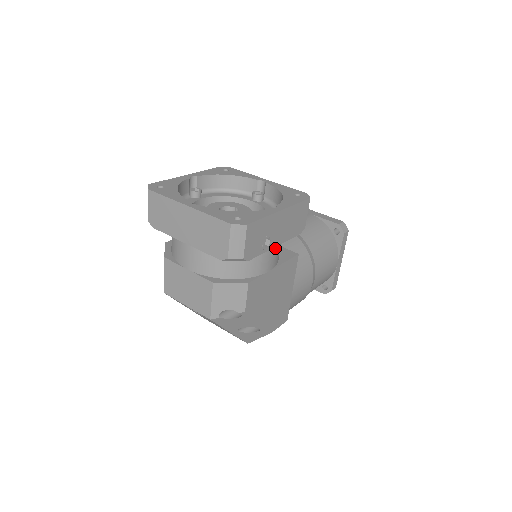
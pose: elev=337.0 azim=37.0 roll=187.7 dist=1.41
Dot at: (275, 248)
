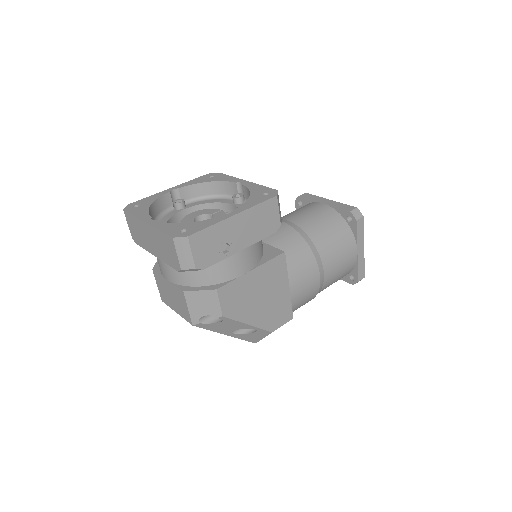
Dot at: (245, 251)
